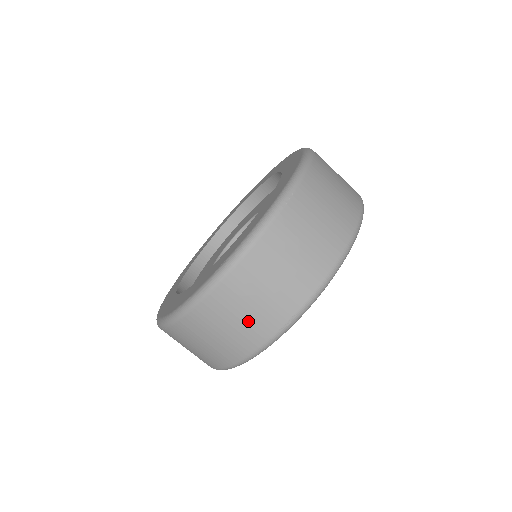
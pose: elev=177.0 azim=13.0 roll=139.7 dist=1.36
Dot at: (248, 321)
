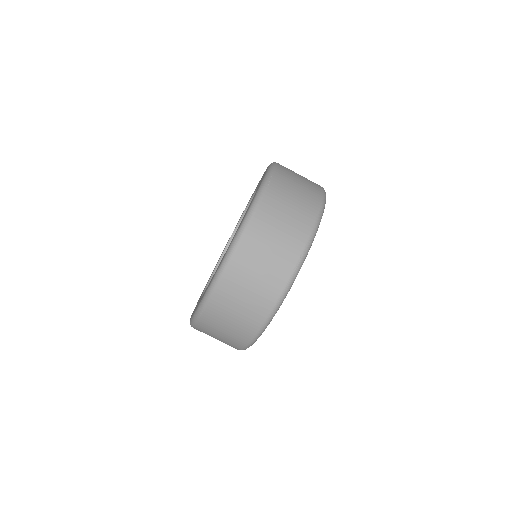
Dot at: (268, 269)
